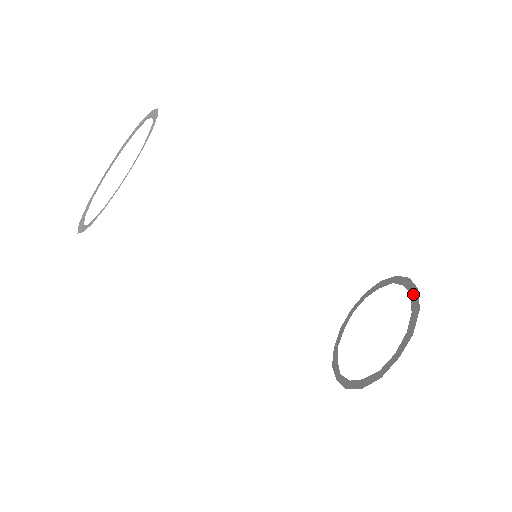
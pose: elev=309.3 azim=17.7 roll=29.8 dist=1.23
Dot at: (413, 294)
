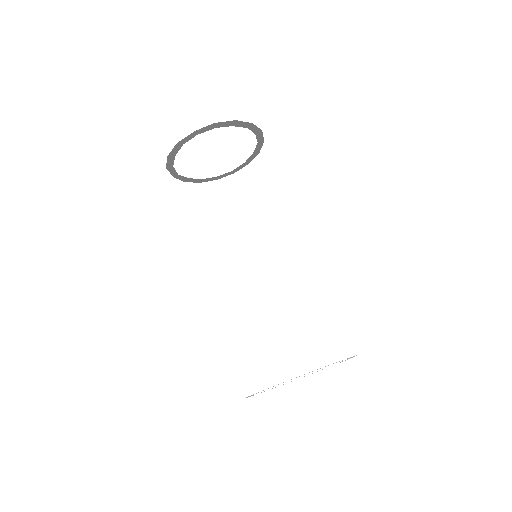
Dot at: occluded
